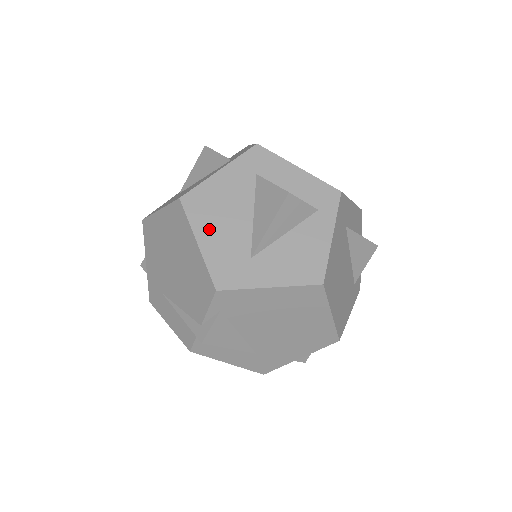
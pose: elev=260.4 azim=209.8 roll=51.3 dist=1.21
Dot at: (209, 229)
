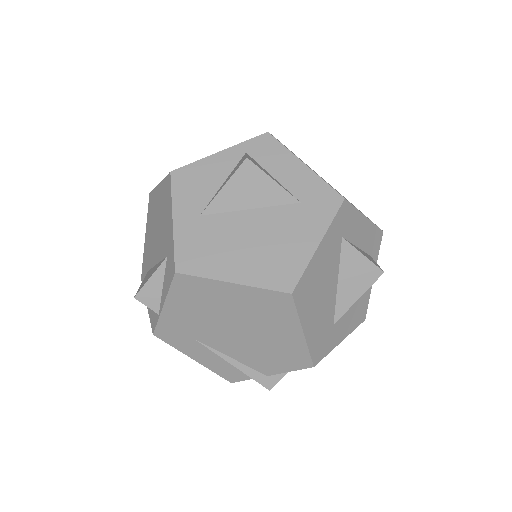
Dot at: (311, 315)
